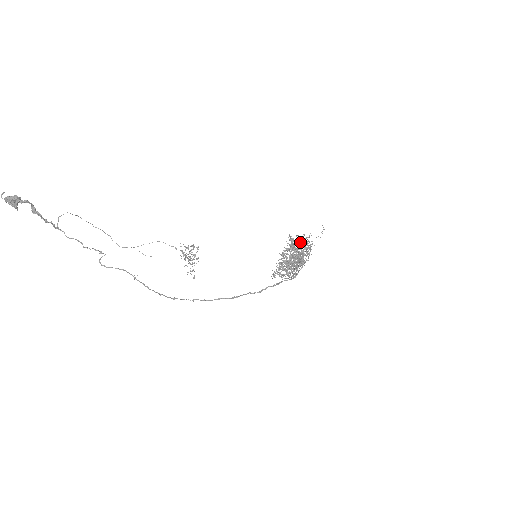
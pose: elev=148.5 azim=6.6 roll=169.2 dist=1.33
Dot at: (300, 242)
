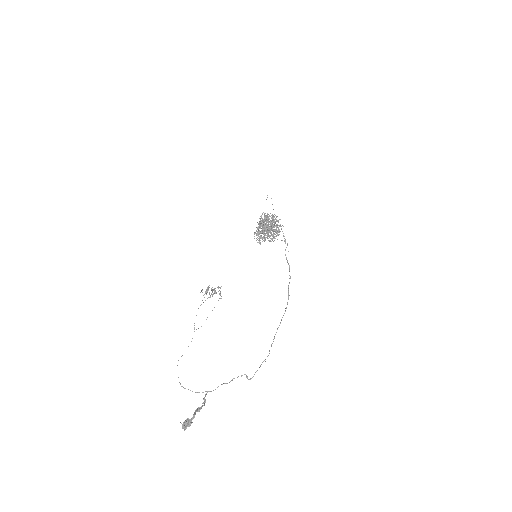
Dot at: (276, 227)
